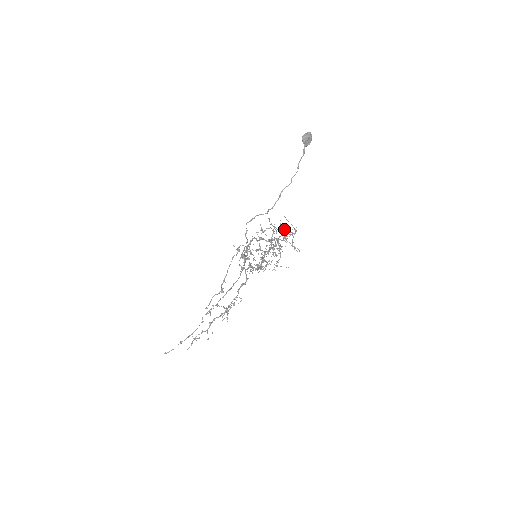
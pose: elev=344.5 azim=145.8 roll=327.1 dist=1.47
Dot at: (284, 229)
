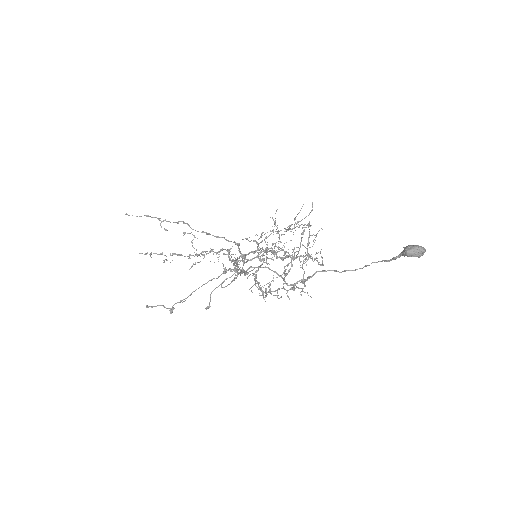
Dot at: (297, 283)
